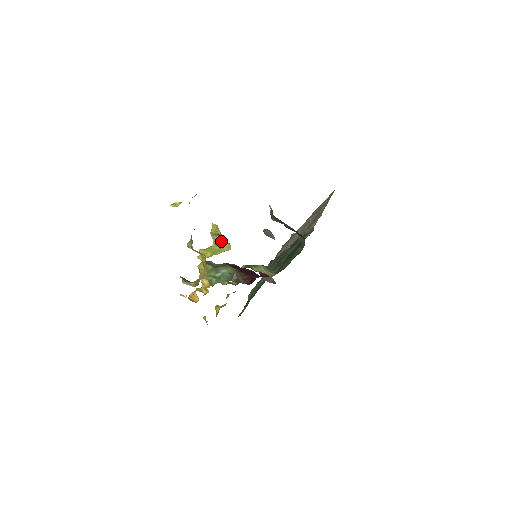
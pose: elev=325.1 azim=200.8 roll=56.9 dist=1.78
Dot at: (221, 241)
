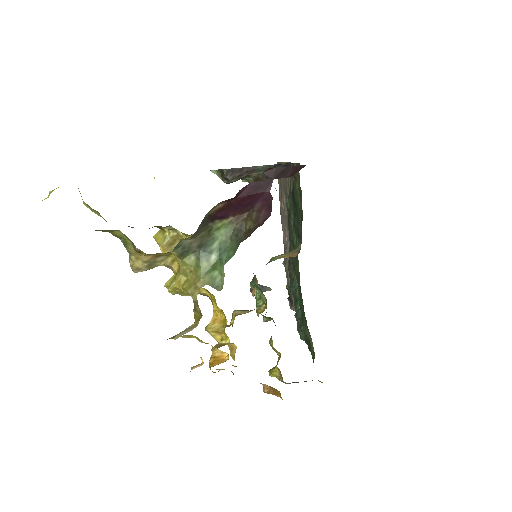
Dot at: occluded
